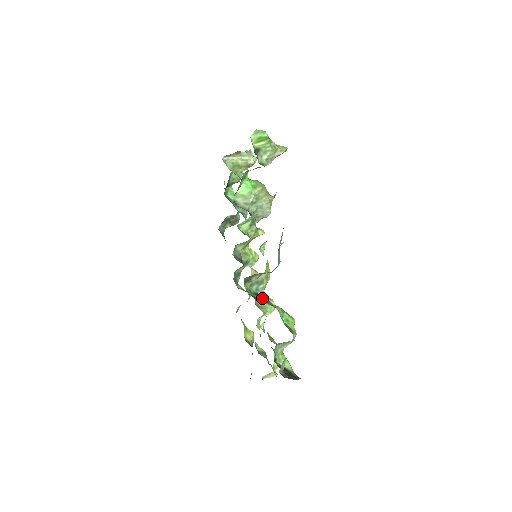
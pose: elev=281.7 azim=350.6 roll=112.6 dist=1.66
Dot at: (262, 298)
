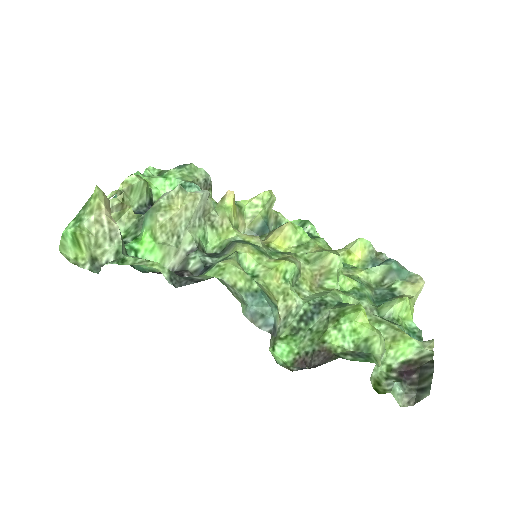
Dot at: (309, 314)
